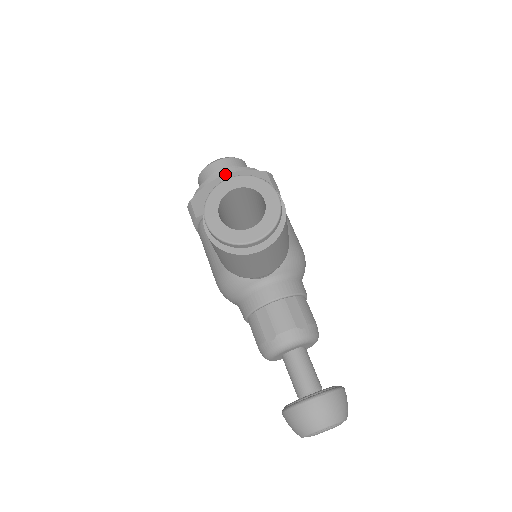
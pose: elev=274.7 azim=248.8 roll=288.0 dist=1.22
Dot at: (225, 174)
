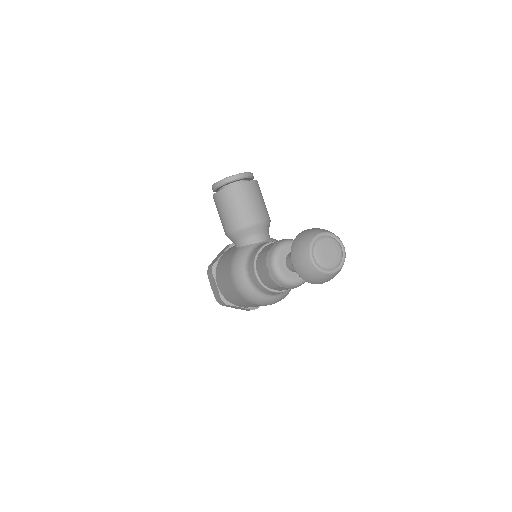
Dot at: occluded
